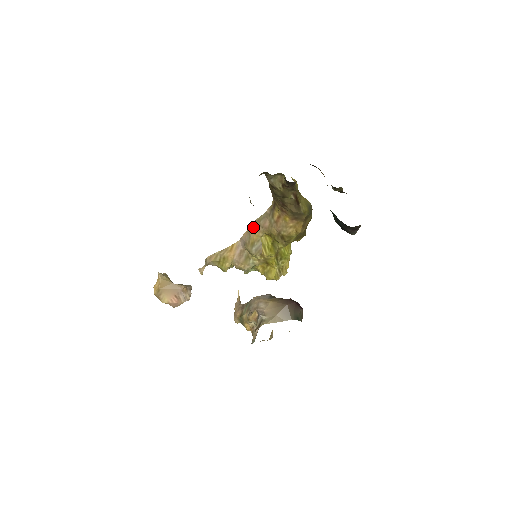
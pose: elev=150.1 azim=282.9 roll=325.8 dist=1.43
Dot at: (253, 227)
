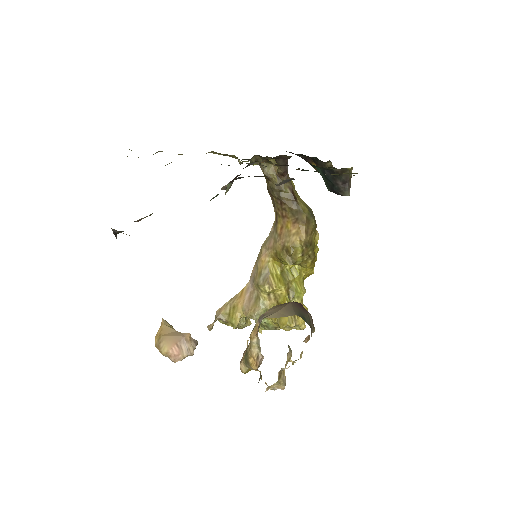
Dot at: (260, 254)
